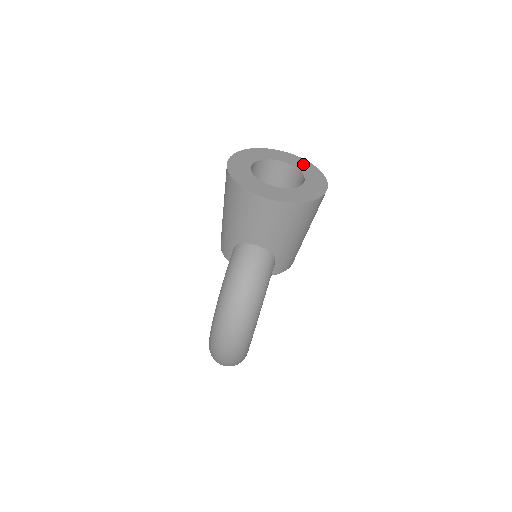
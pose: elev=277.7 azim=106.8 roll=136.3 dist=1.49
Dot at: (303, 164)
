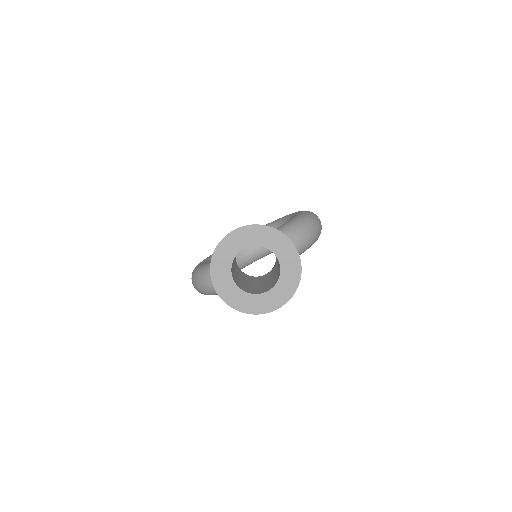
Dot at: (292, 273)
